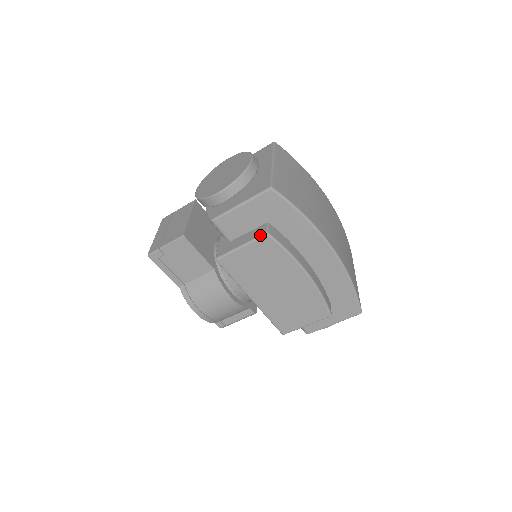
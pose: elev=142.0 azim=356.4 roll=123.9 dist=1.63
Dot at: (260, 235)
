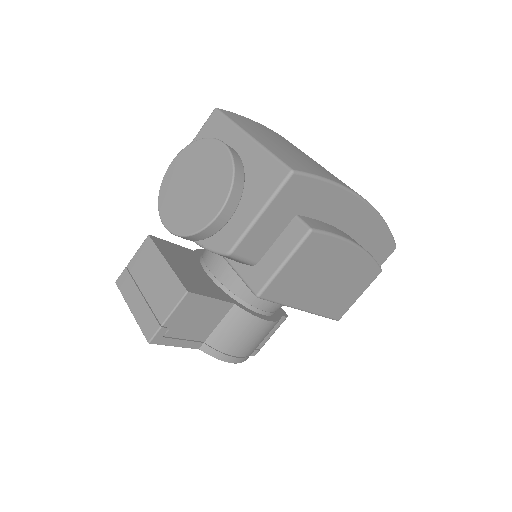
Dot at: (303, 237)
